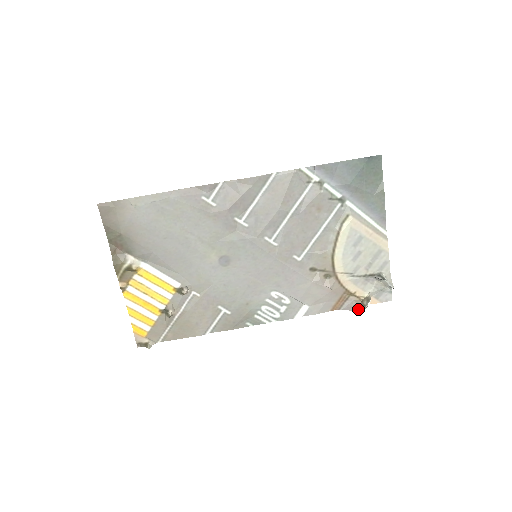
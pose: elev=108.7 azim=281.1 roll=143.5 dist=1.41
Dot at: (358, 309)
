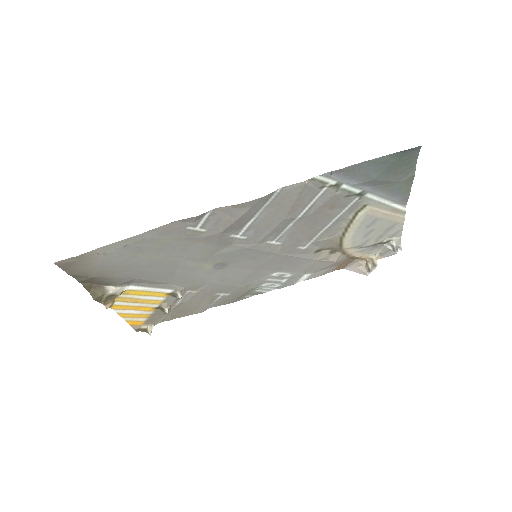
Dot at: (362, 272)
